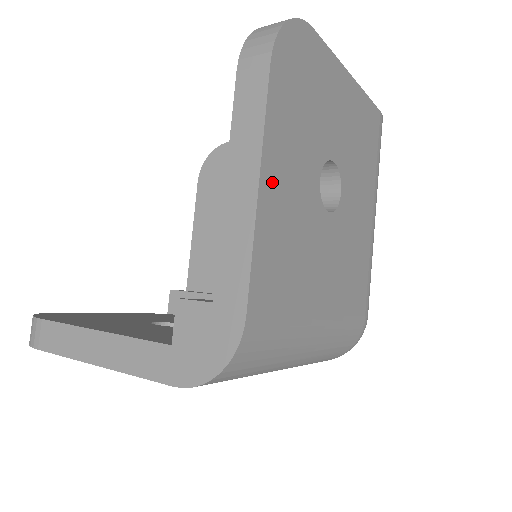
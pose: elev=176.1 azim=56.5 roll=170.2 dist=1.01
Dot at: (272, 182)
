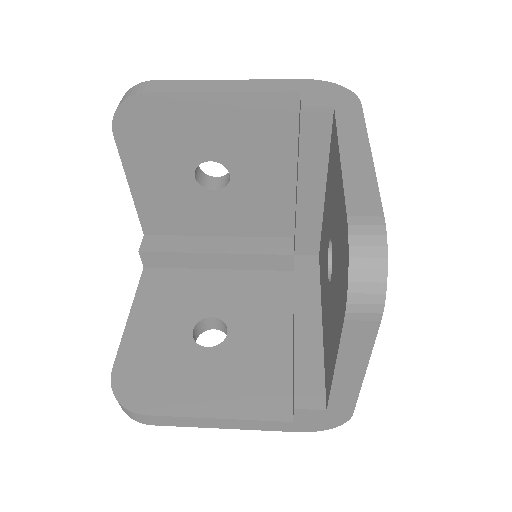
Dot at: occluded
